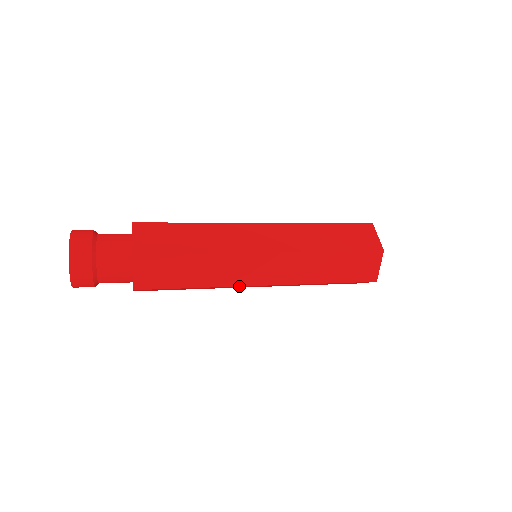
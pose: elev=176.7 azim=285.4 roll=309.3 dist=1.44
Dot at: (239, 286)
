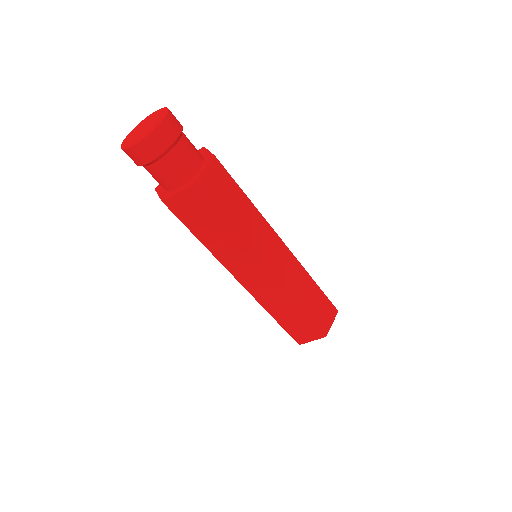
Dot at: (256, 256)
